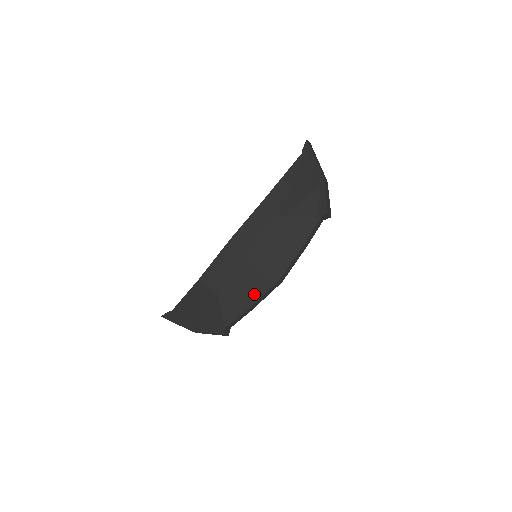
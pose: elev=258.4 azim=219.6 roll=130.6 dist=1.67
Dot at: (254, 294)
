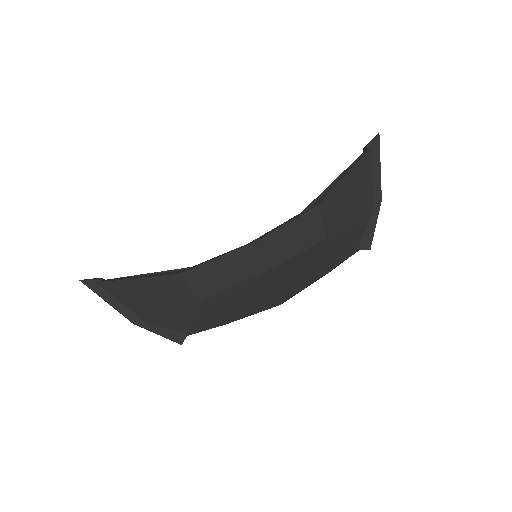
Dot at: (244, 311)
